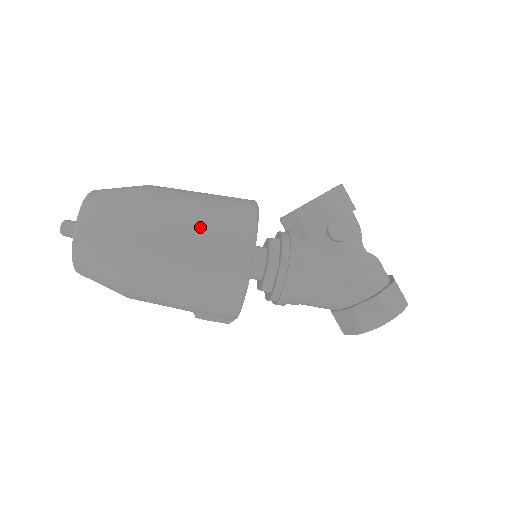
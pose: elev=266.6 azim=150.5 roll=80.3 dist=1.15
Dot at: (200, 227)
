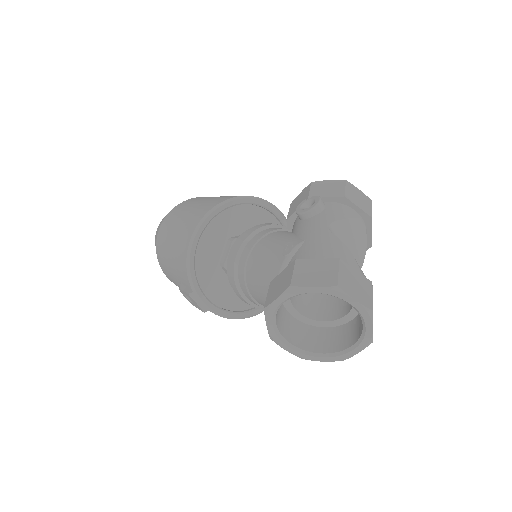
Dot at: (207, 199)
